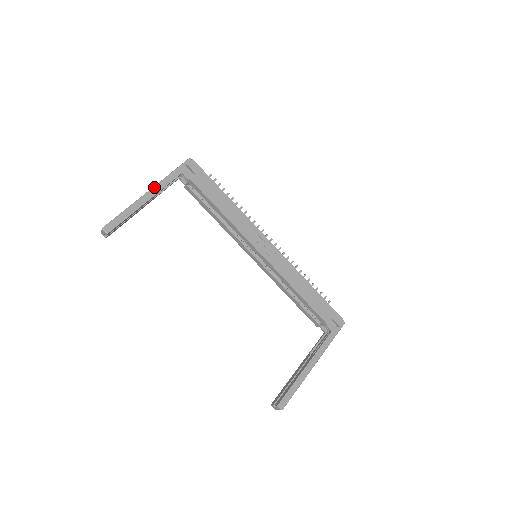
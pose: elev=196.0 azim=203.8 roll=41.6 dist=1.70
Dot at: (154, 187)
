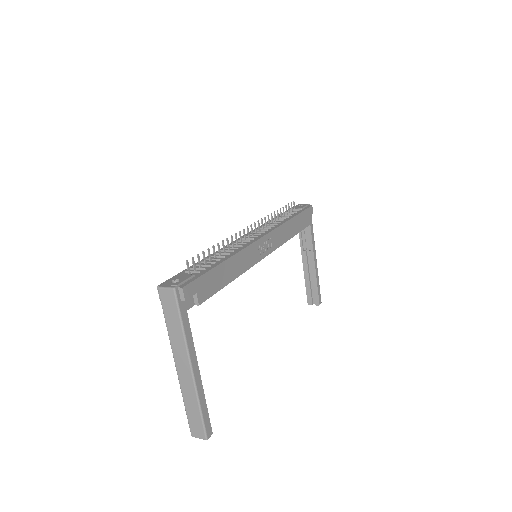
Dot at: (190, 360)
